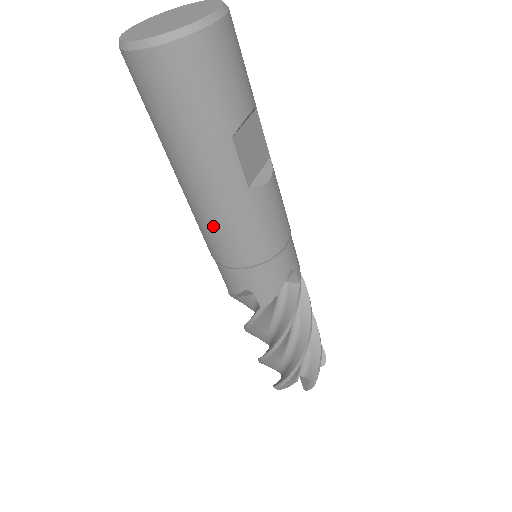
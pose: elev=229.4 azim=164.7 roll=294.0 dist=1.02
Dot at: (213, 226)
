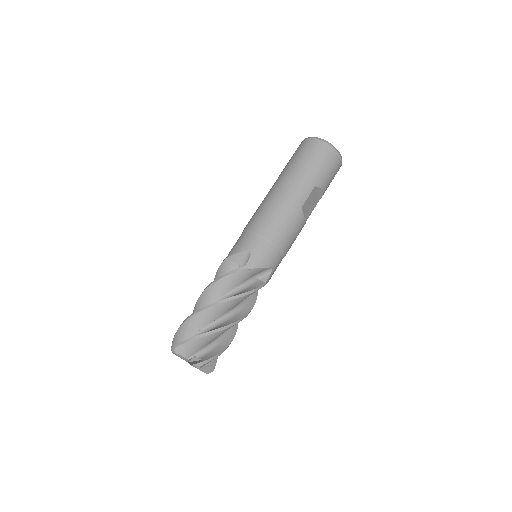
Dot at: (272, 208)
